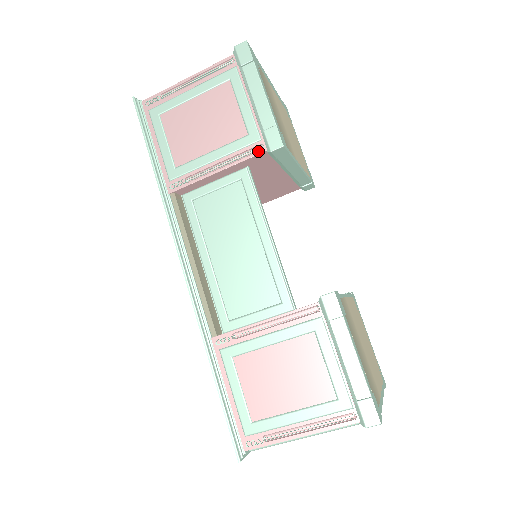
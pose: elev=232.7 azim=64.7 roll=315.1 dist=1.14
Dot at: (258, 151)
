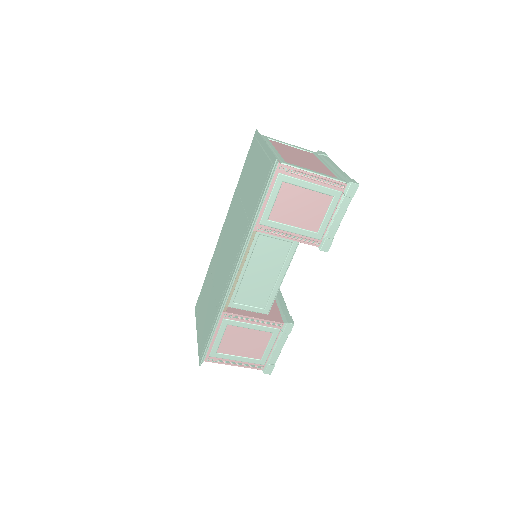
Dot at: (315, 243)
